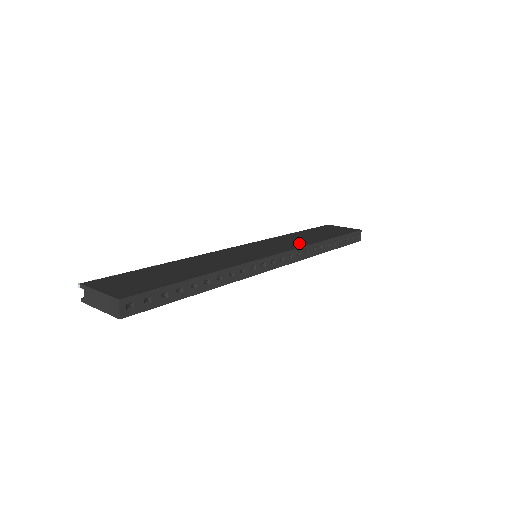
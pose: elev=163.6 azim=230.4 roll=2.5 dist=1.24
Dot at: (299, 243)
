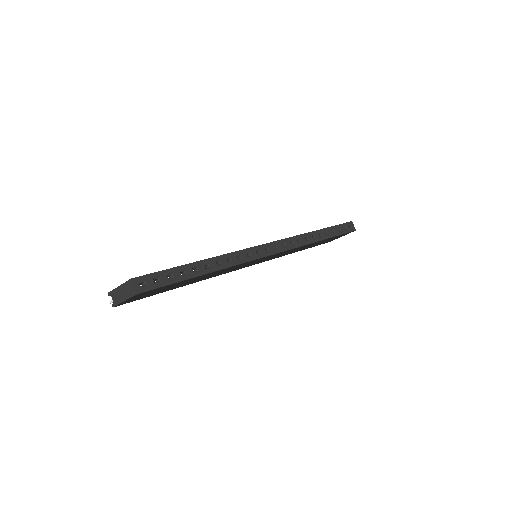
Dot at: occluded
